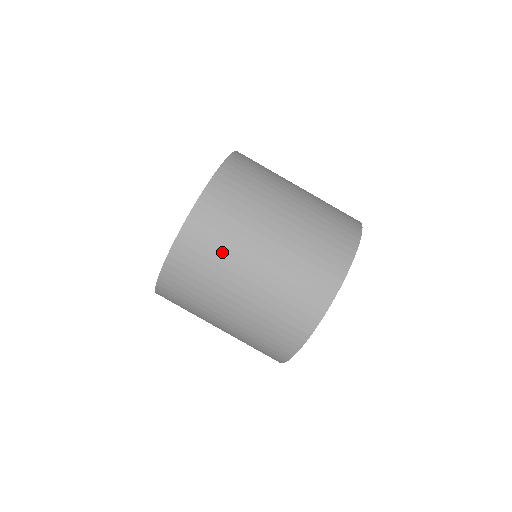
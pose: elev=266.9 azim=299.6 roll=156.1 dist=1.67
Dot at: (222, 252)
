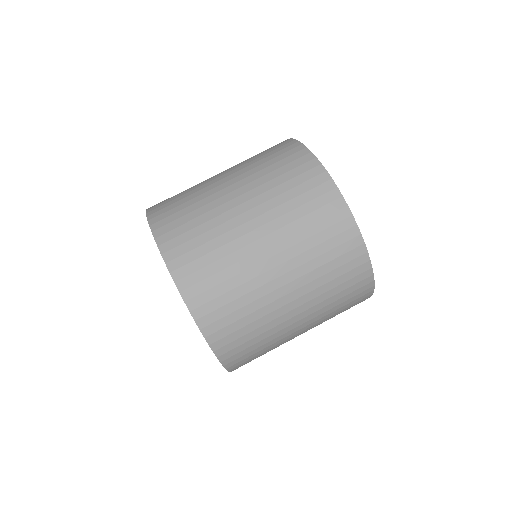
Dot at: (236, 283)
